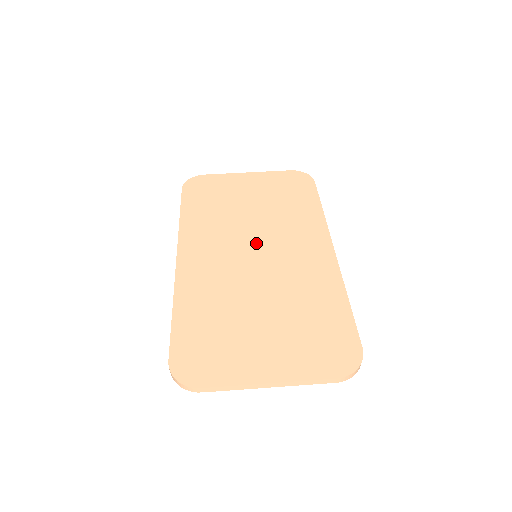
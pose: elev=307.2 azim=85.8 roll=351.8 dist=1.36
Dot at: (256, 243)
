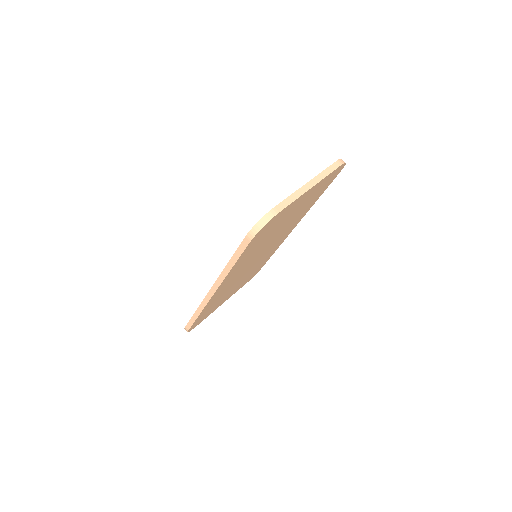
Dot at: occluded
